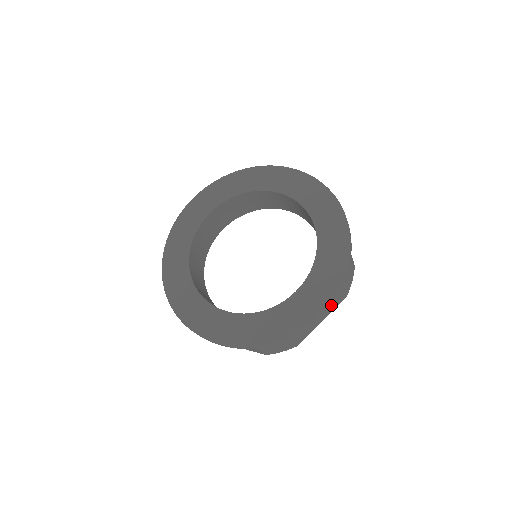
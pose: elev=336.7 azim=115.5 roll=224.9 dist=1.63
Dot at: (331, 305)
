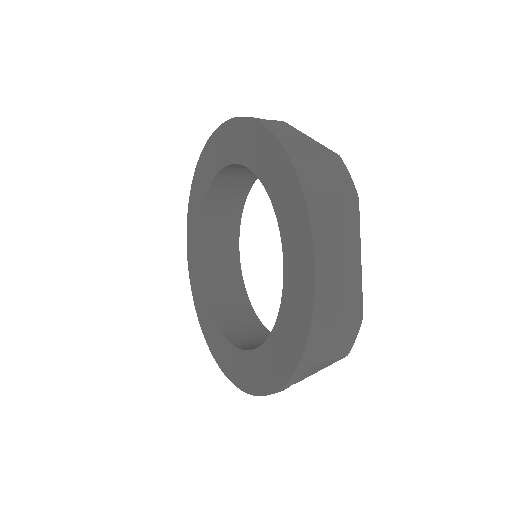
Dot at: (315, 367)
